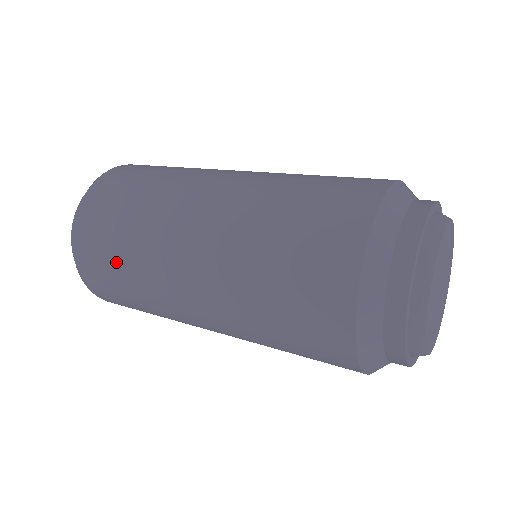
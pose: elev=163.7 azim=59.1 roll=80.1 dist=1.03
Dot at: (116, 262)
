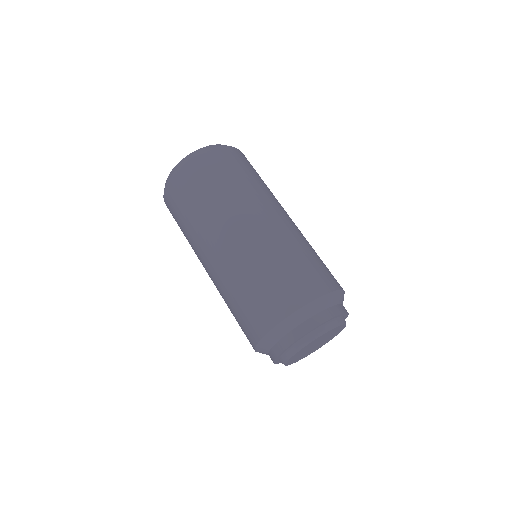
Dot at: occluded
